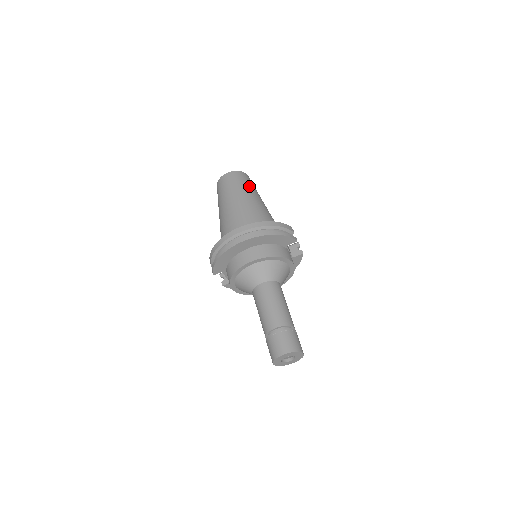
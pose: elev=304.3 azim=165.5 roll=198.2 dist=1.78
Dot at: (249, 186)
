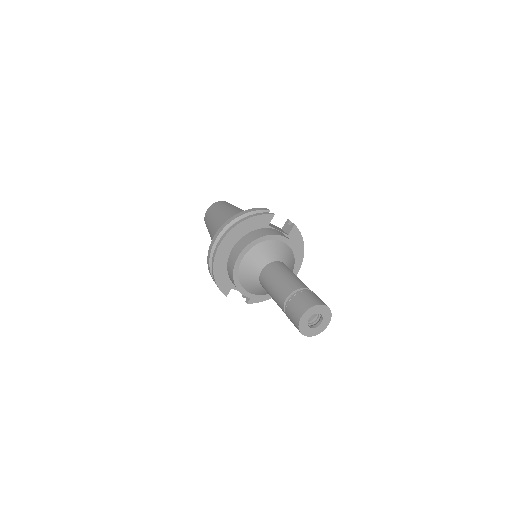
Dot at: (225, 207)
